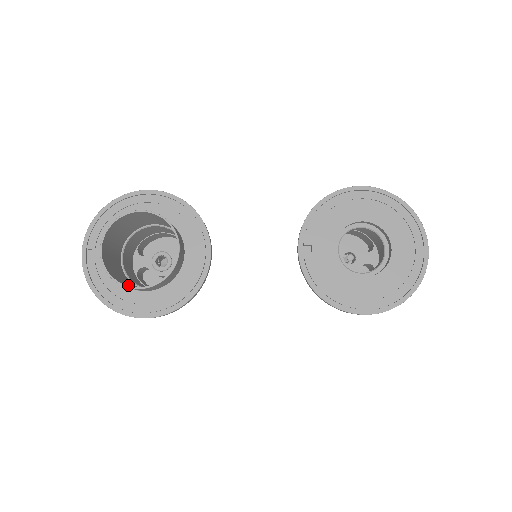
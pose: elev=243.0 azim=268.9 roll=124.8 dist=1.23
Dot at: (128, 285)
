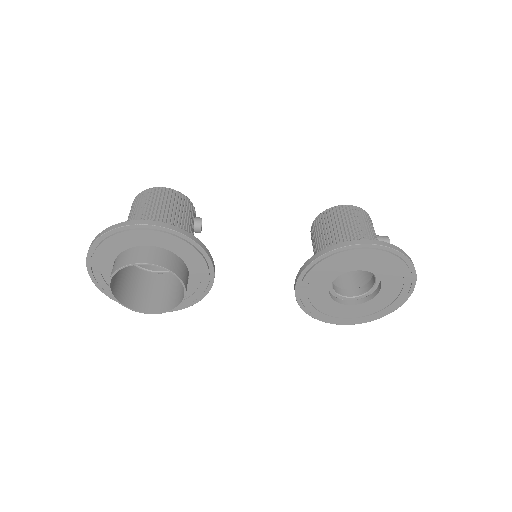
Dot at: (137, 300)
